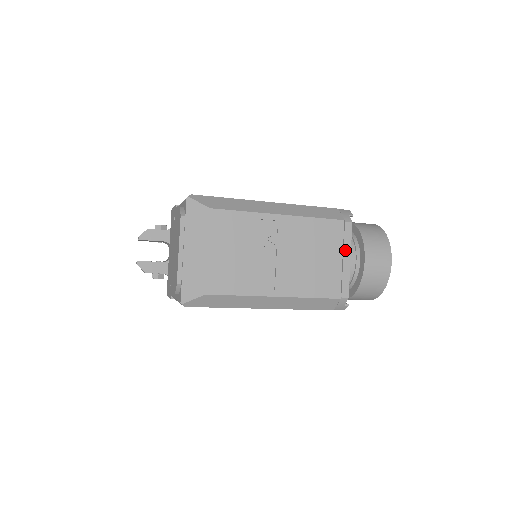
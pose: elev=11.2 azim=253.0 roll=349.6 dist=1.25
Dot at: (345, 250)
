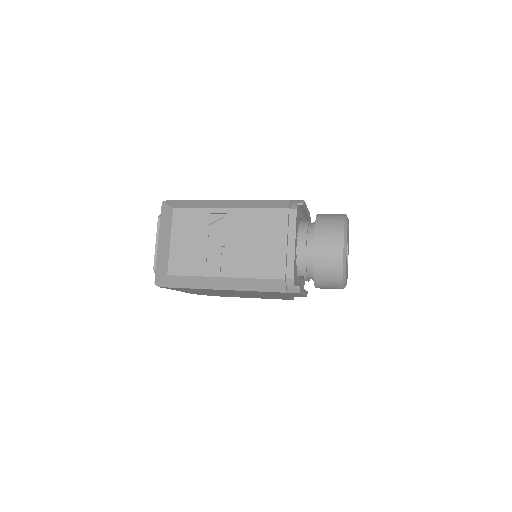
Dot at: (290, 235)
